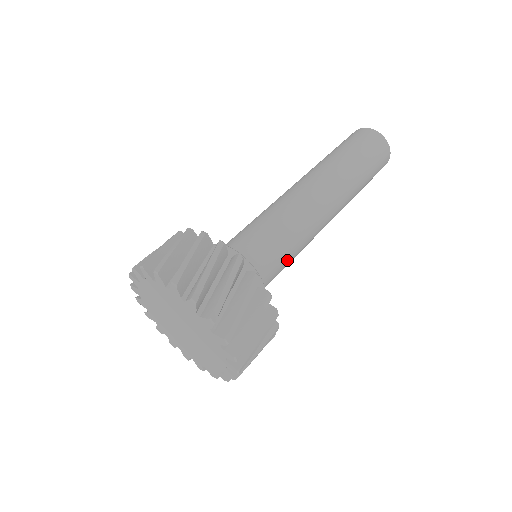
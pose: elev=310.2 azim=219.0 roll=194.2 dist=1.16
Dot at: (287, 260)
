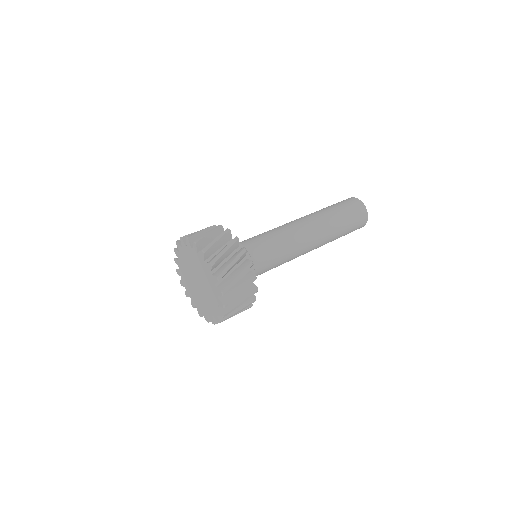
Dot at: (269, 244)
